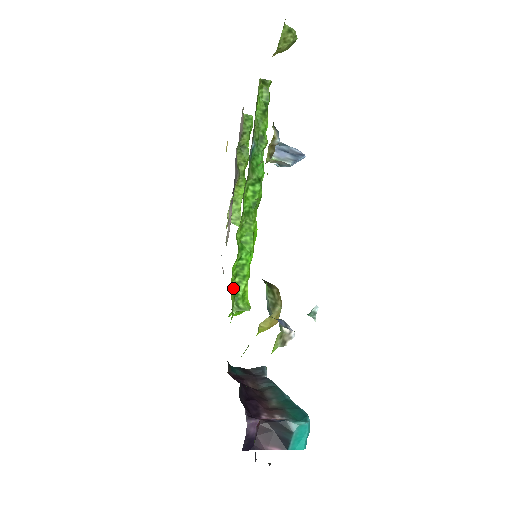
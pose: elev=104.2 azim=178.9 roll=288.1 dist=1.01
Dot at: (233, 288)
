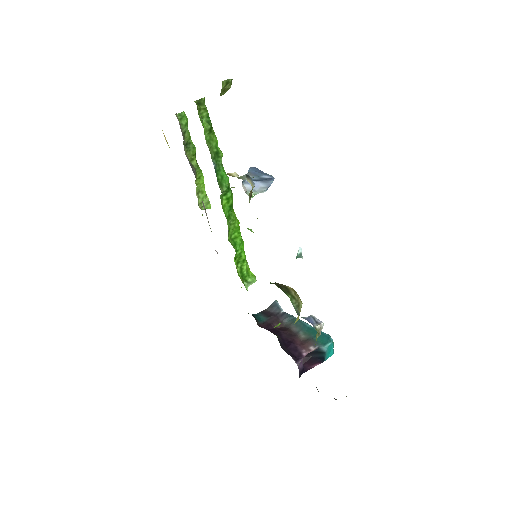
Dot at: (239, 273)
